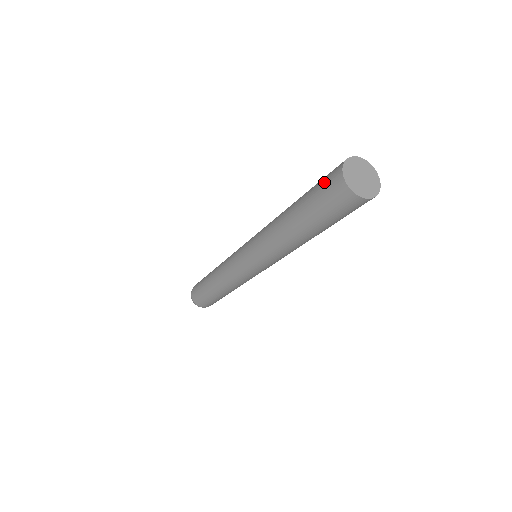
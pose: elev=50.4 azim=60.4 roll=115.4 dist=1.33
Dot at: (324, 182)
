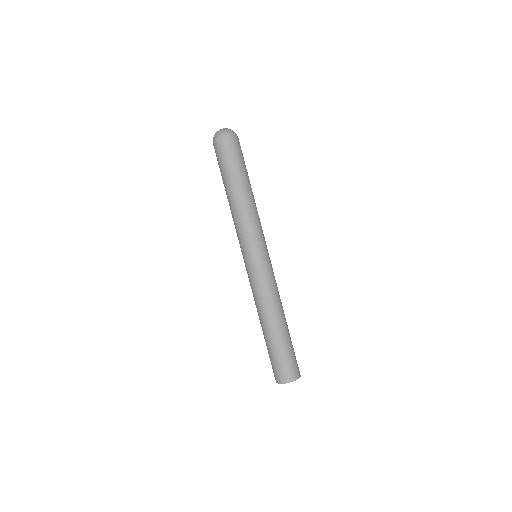
Dot at: (283, 367)
